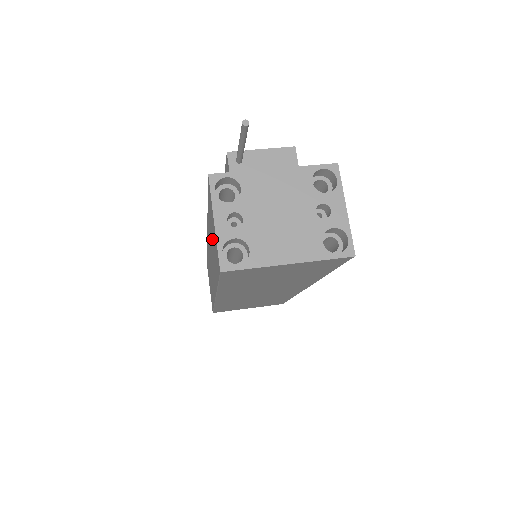
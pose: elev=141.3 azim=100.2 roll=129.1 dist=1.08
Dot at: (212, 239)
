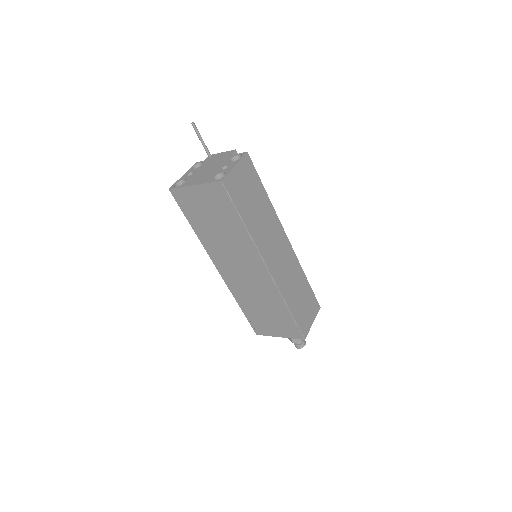
Dot at: occluded
